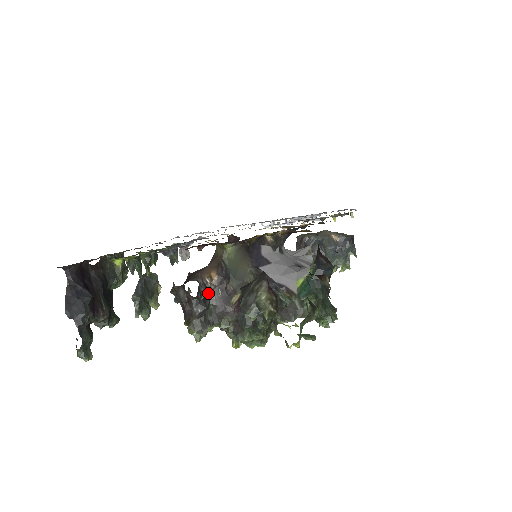
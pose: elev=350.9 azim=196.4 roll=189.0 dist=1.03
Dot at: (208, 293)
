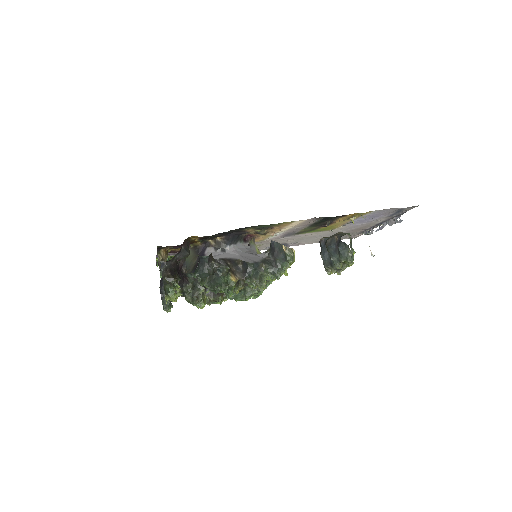
Dot at: occluded
